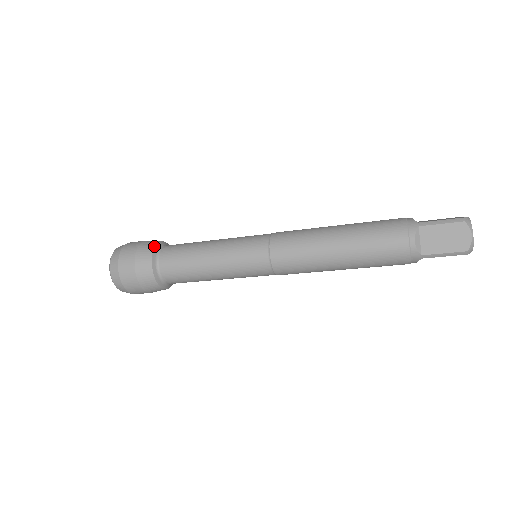
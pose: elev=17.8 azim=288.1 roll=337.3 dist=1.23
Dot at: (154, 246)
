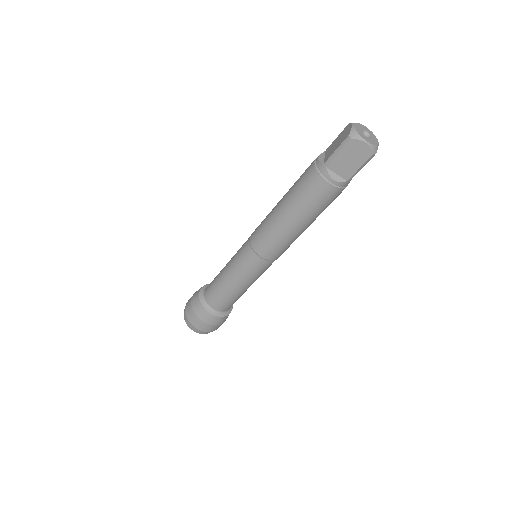
Dot at: (199, 301)
